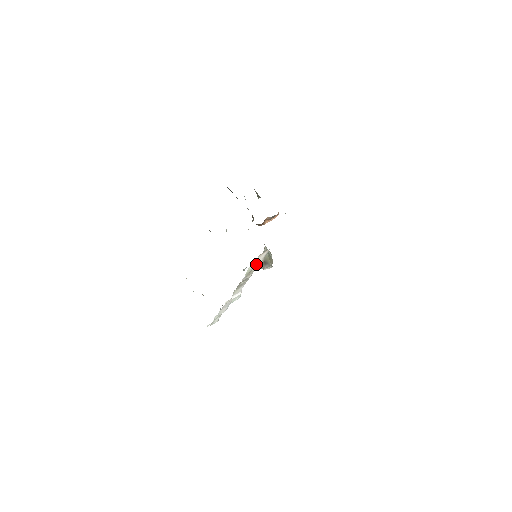
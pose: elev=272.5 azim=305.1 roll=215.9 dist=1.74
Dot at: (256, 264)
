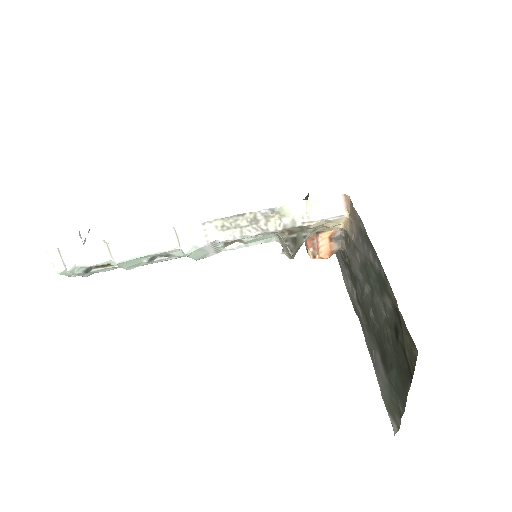
Dot at: (301, 216)
